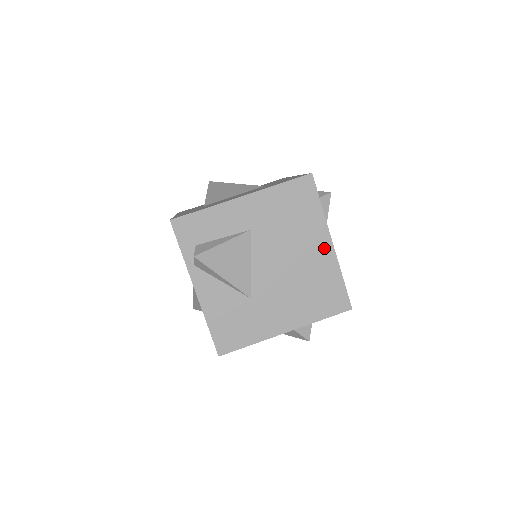
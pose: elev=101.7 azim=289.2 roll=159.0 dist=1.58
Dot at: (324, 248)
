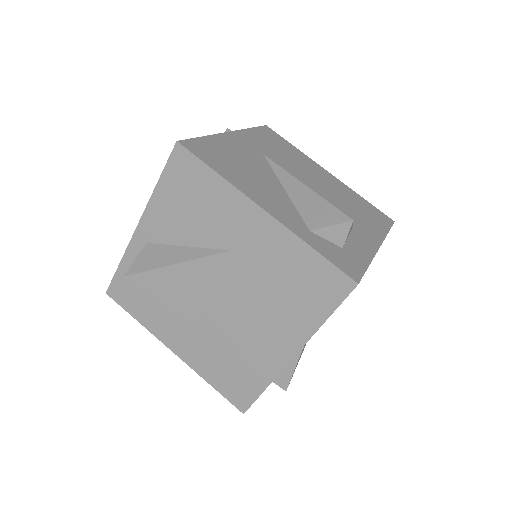
Dot at: occluded
